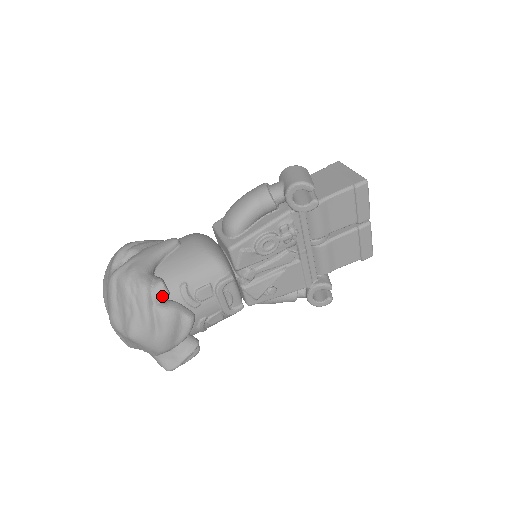
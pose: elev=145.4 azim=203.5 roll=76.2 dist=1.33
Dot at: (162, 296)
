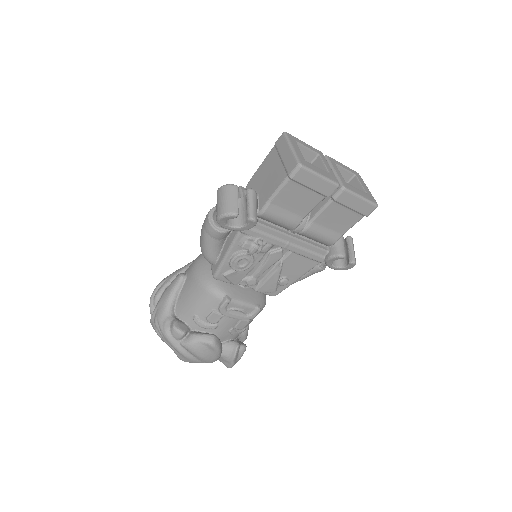
Dot at: (179, 336)
